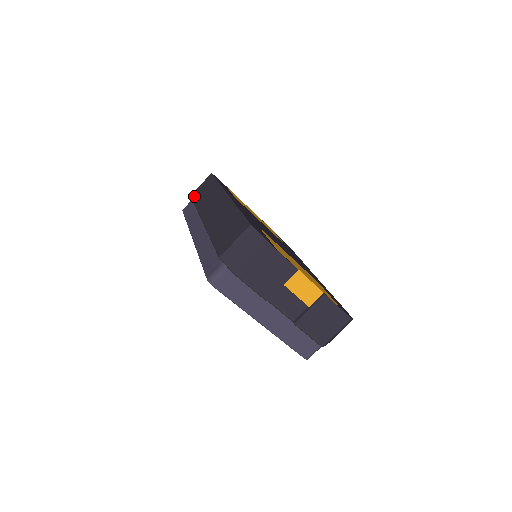
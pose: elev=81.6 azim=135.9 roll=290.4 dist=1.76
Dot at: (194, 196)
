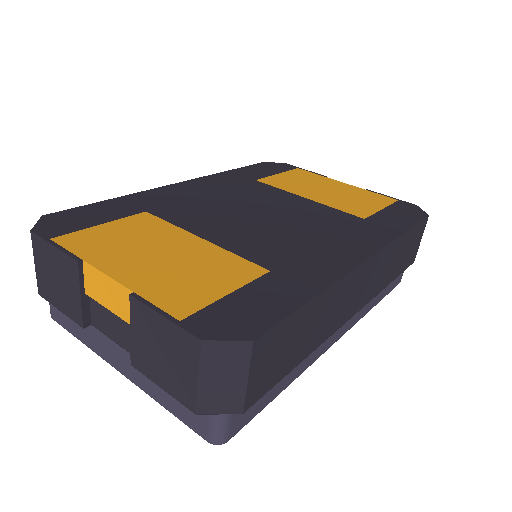
Dot at: occluded
